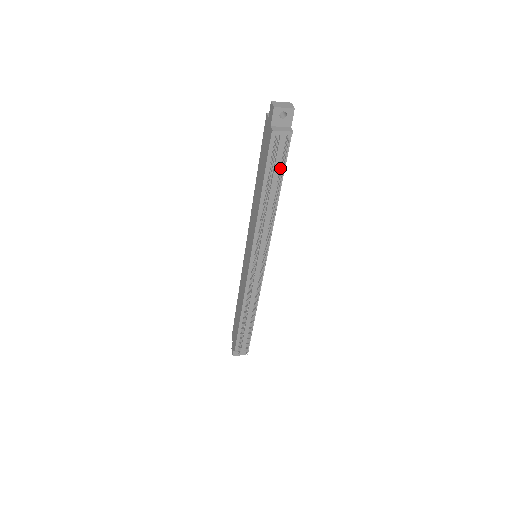
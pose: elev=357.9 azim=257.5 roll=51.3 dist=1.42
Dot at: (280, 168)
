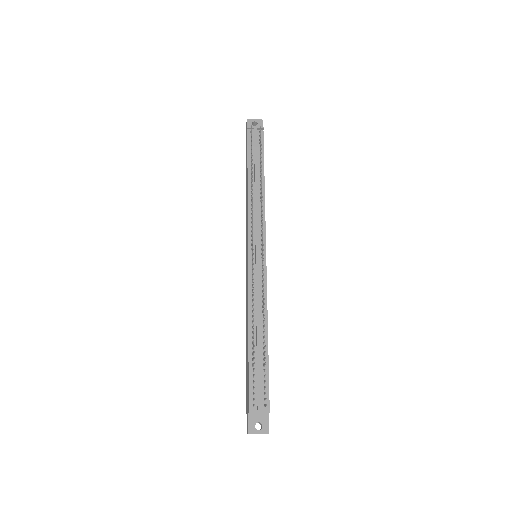
Dot at: (259, 154)
